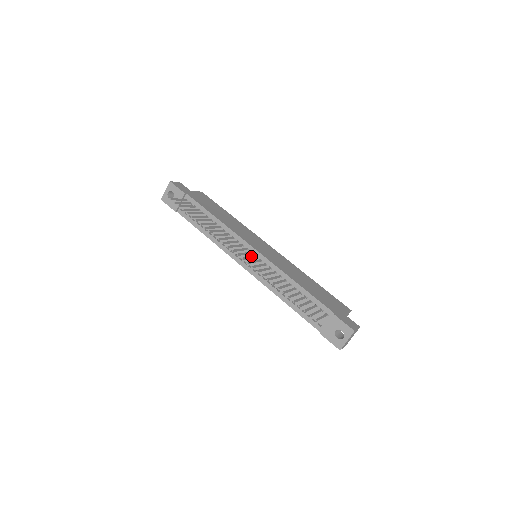
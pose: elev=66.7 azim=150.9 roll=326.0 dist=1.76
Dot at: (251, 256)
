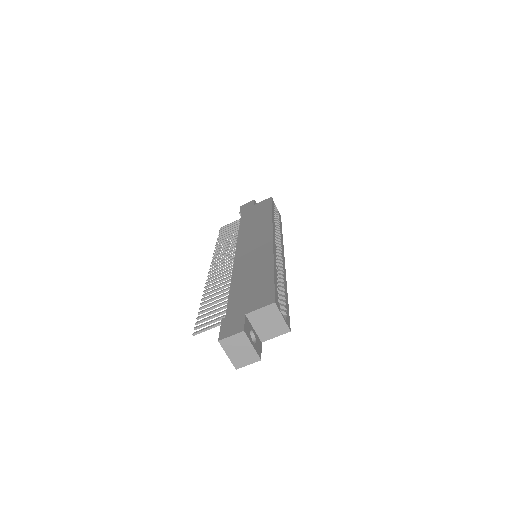
Dot at: (227, 264)
